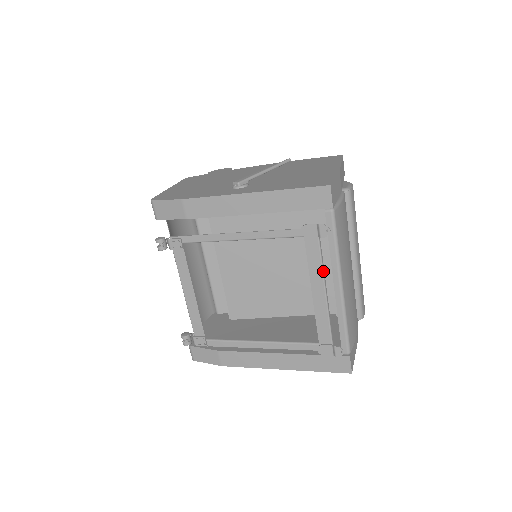
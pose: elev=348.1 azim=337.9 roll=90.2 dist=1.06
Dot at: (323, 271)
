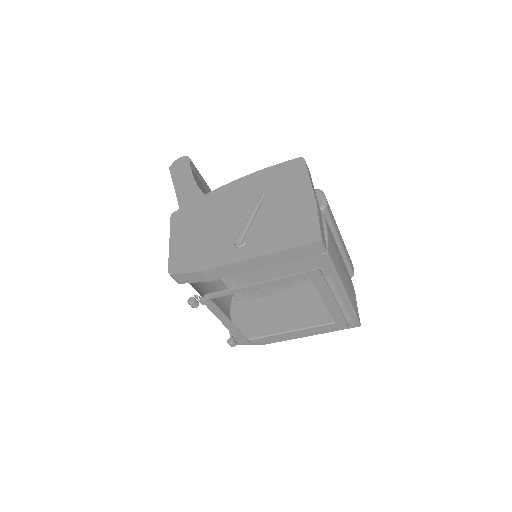
Dot at: (329, 290)
